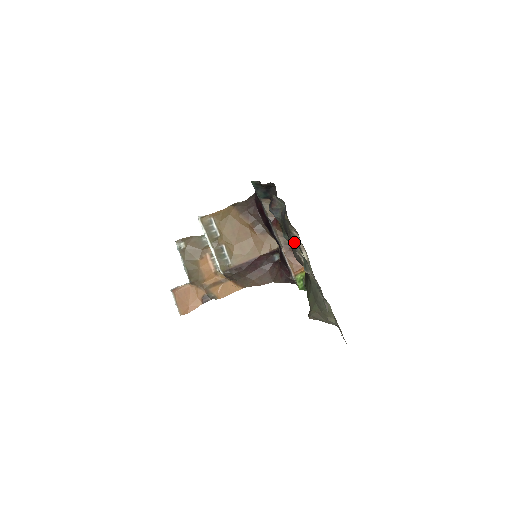
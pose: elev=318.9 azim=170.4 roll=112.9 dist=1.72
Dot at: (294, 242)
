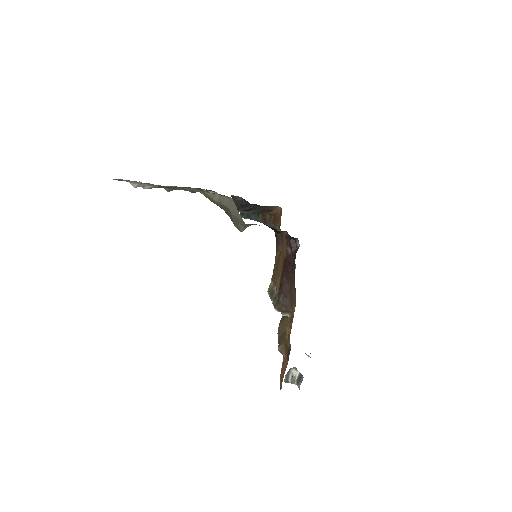
Dot at: occluded
